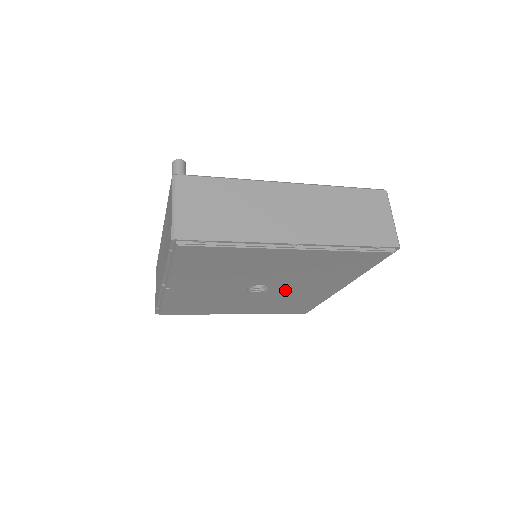
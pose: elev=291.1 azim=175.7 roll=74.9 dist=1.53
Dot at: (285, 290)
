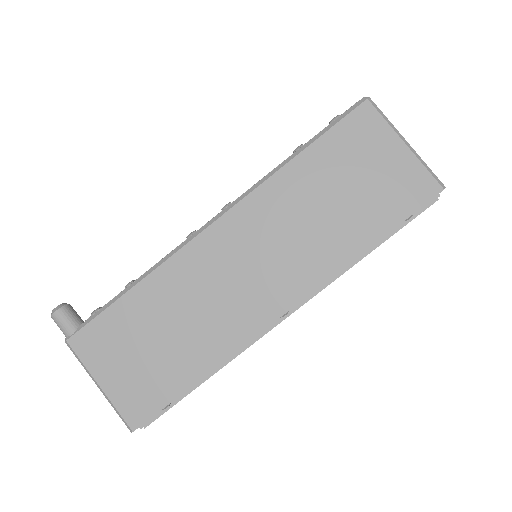
Dot at: occluded
